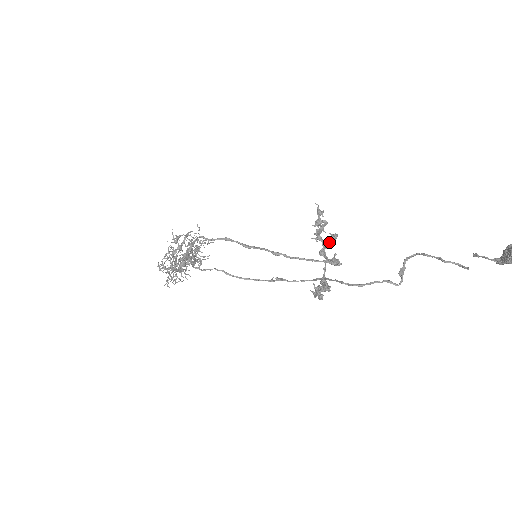
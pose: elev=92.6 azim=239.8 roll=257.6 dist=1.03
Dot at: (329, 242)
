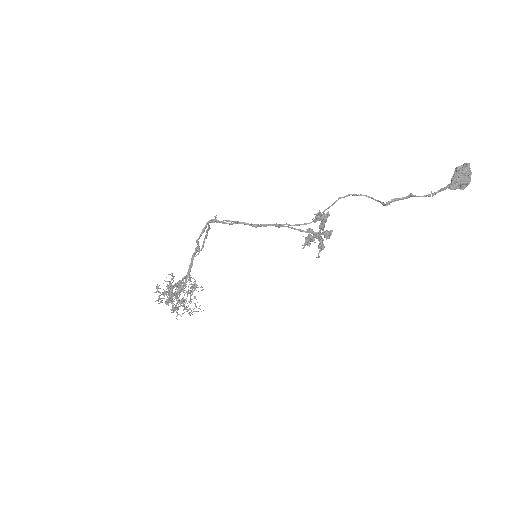
Dot at: (319, 238)
